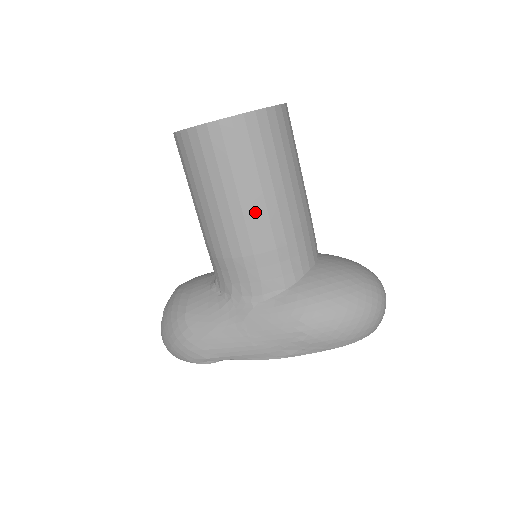
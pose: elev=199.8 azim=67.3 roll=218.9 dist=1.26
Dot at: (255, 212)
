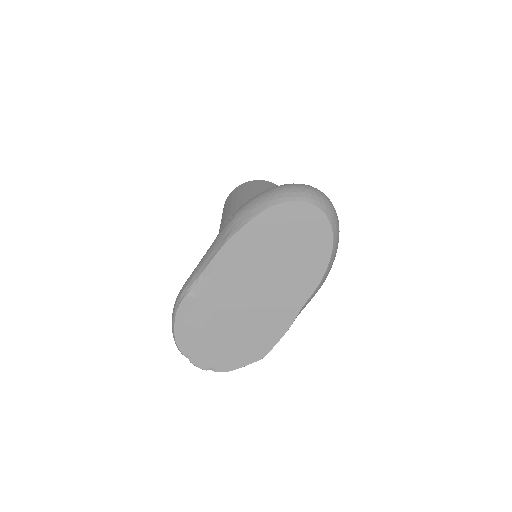
Dot at: (236, 203)
